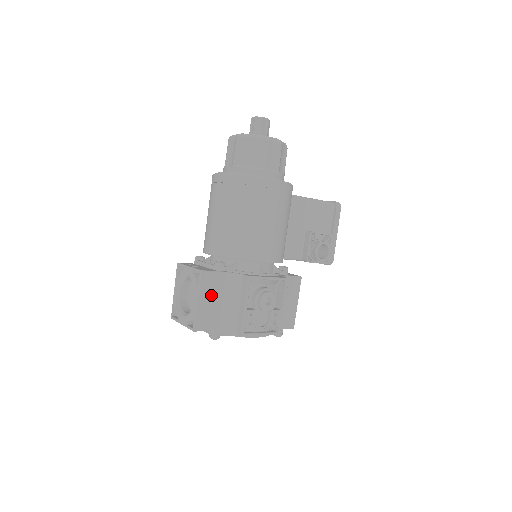
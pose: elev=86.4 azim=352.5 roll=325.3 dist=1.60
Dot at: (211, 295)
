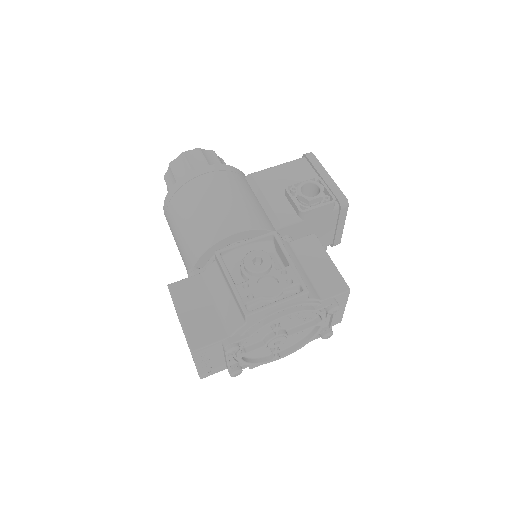
Dot at: (194, 303)
